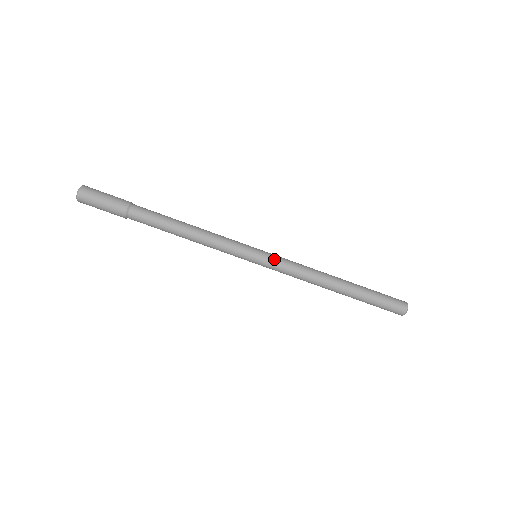
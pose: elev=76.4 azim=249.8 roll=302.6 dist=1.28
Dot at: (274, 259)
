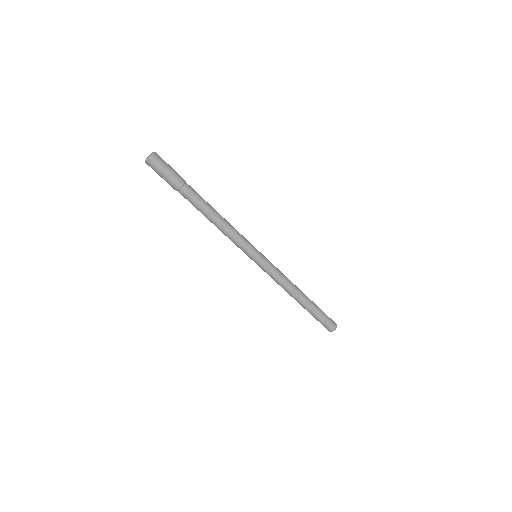
Dot at: (269, 261)
